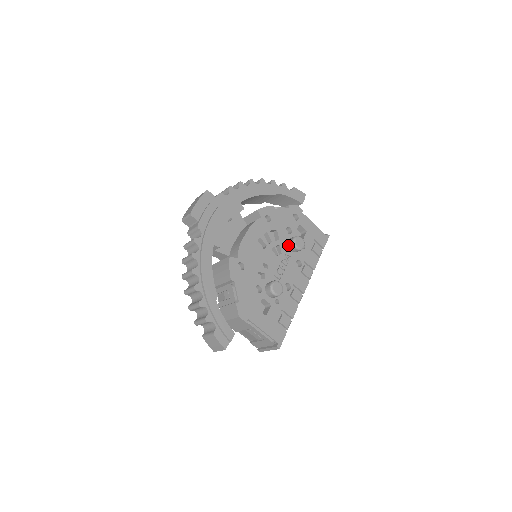
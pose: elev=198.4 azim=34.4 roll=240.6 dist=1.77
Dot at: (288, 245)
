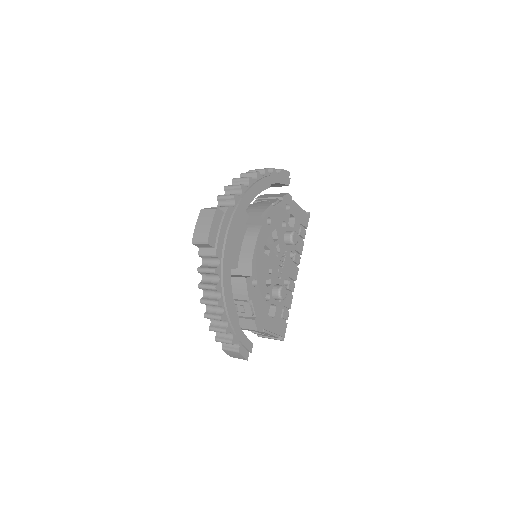
Dot at: (284, 241)
